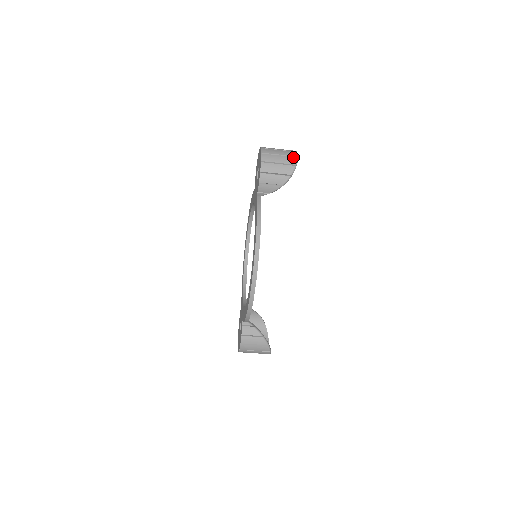
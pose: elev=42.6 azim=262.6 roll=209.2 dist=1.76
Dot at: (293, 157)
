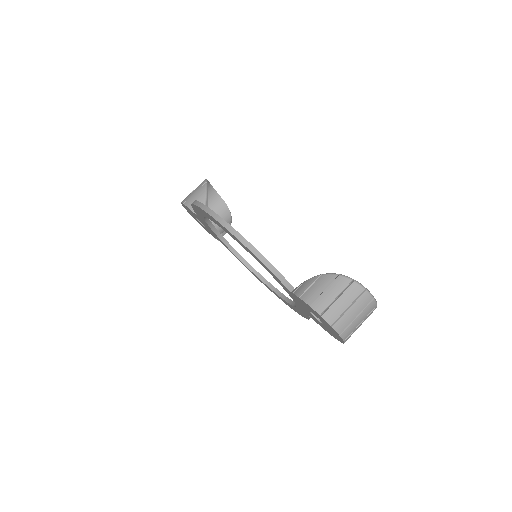
Dot at: occluded
